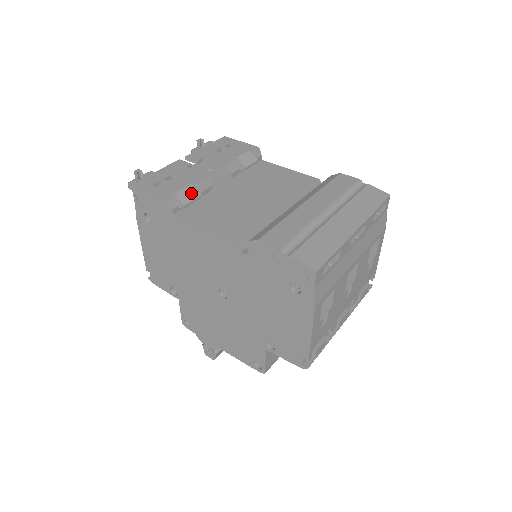
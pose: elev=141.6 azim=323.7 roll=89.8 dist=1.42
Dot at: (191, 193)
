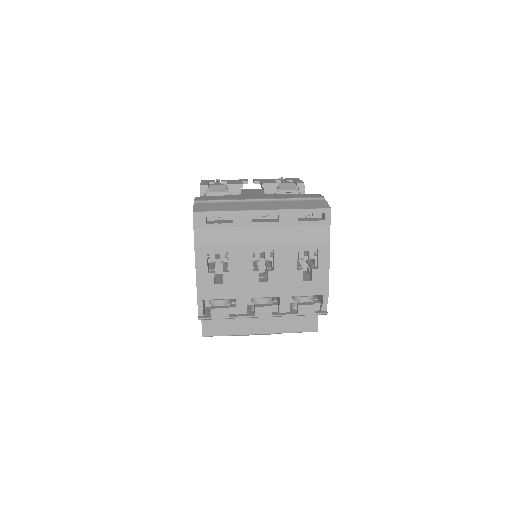
Dot at: (221, 188)
